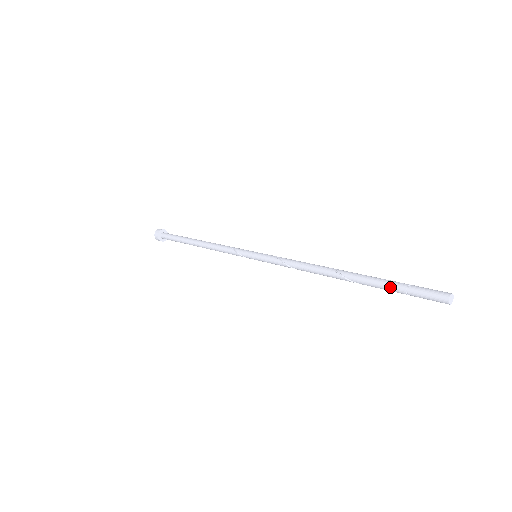
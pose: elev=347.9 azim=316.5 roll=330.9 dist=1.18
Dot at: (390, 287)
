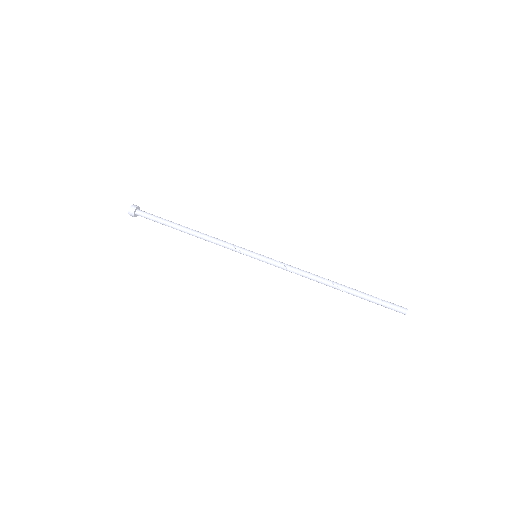
Dot at: (371, 299)
